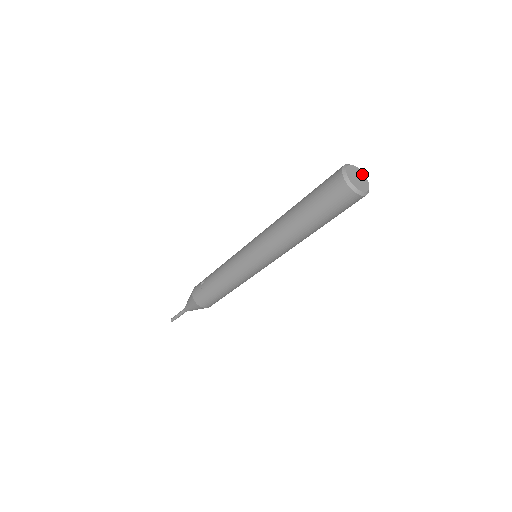
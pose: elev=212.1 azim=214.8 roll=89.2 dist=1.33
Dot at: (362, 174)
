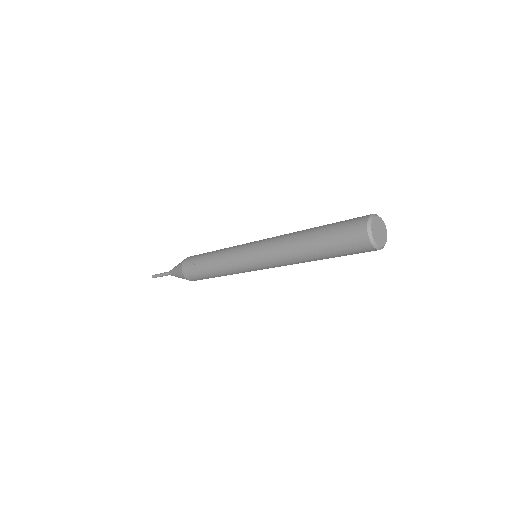
Dot at: (382, 222)
